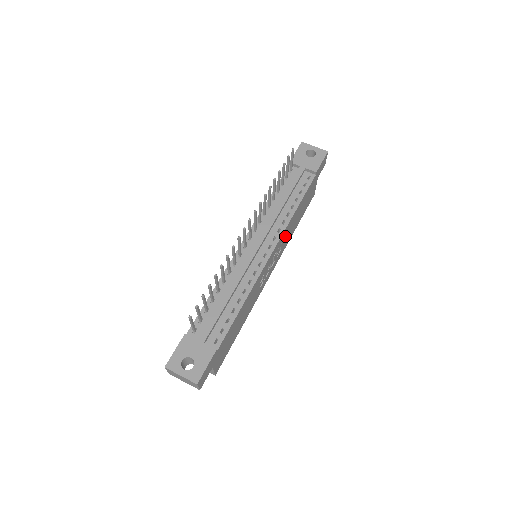
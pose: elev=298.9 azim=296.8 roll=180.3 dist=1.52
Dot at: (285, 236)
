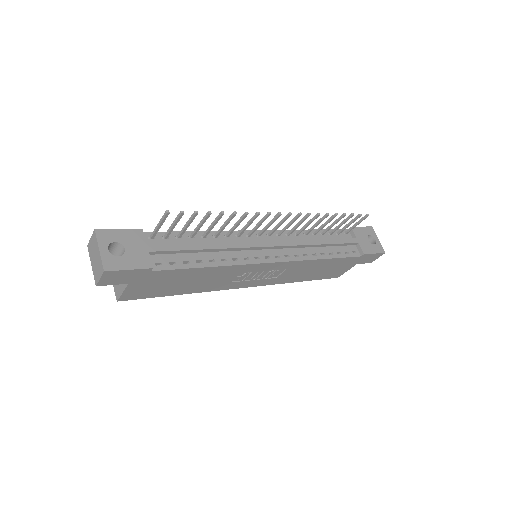
Dot at: (293, 269)
